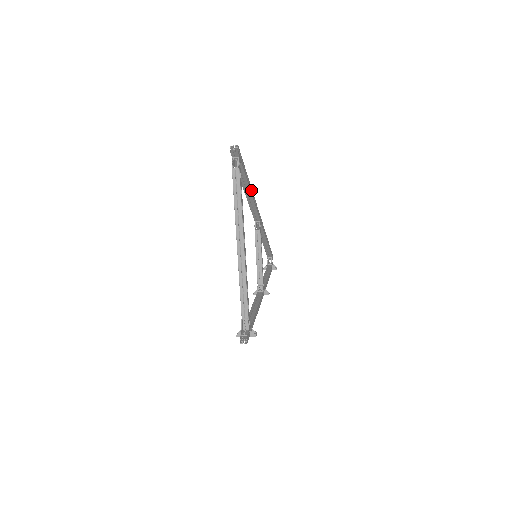
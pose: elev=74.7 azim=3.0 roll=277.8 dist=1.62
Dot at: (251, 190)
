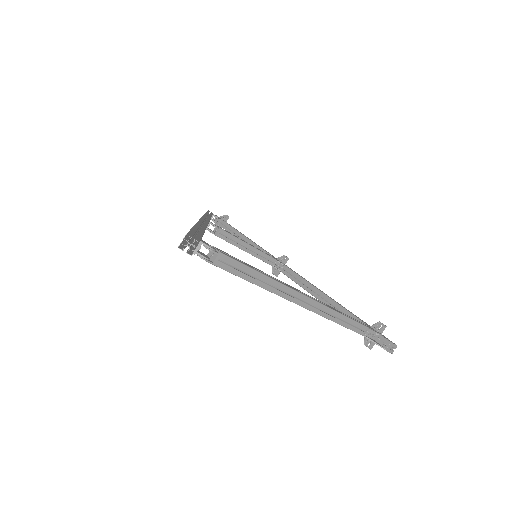
Dot at: occluded
